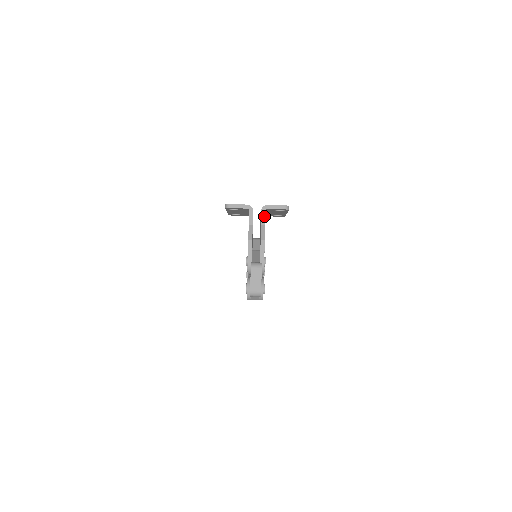
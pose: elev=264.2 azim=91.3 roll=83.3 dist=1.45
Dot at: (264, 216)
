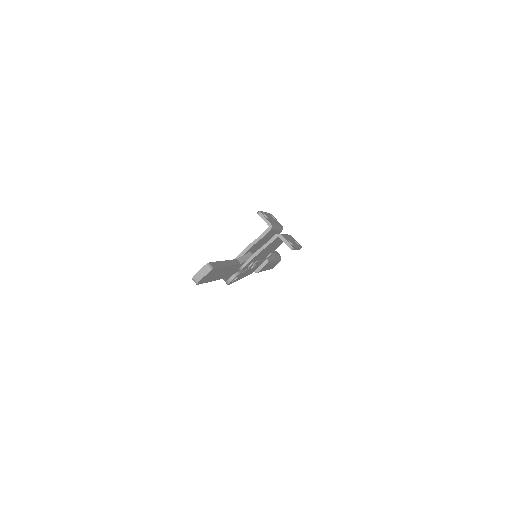
Dot at: (274, 239)
